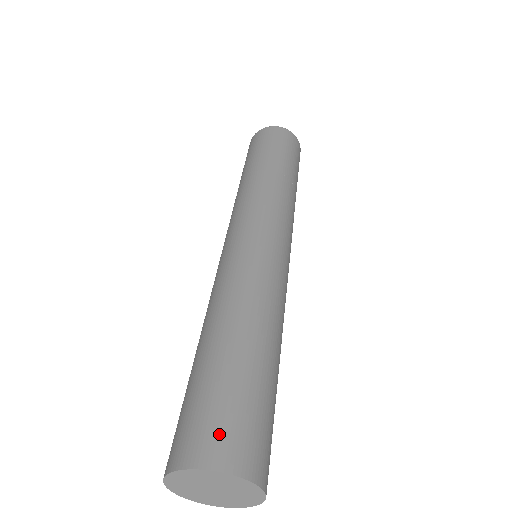
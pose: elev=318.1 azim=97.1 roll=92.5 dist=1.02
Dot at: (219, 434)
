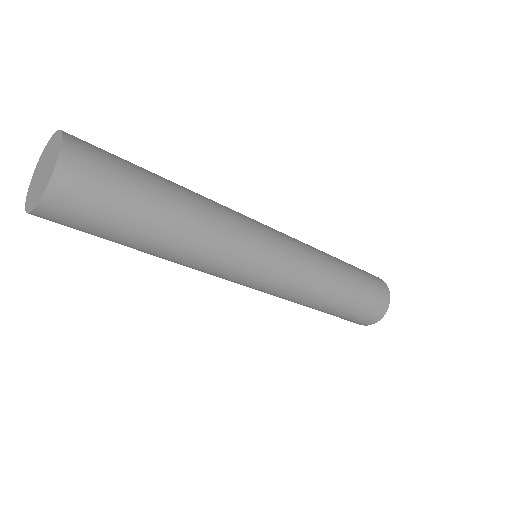
Dot at: occluded
